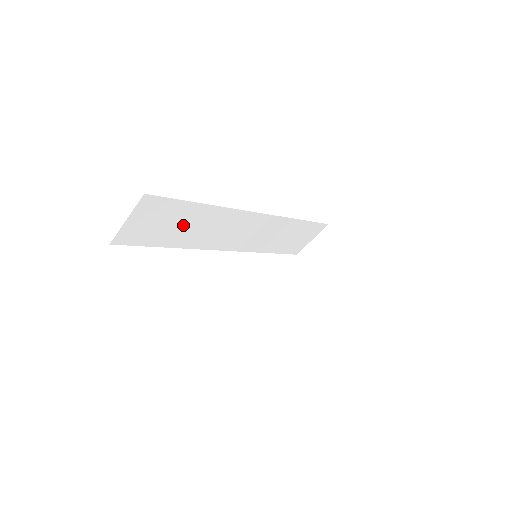
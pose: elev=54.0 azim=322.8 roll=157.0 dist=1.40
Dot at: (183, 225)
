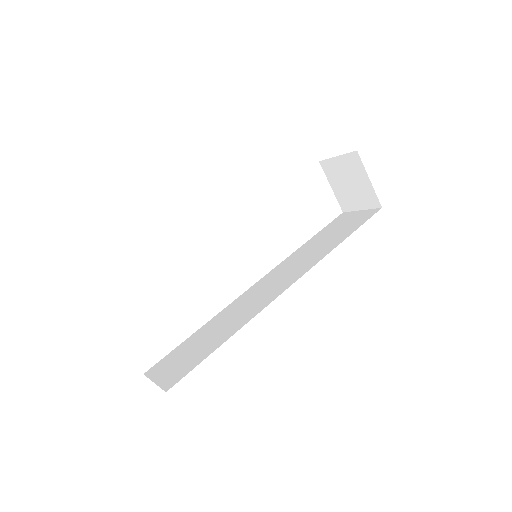
Dot at: occluded
